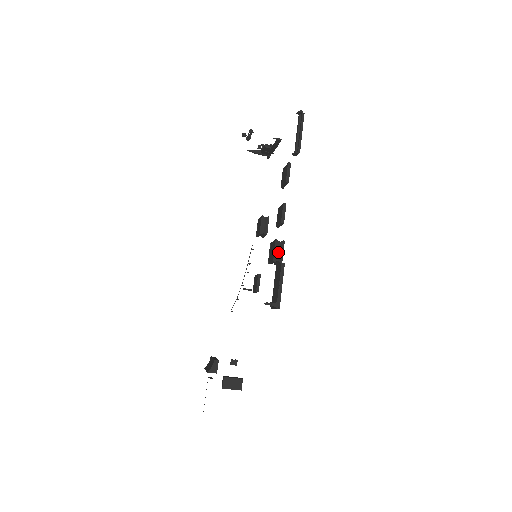
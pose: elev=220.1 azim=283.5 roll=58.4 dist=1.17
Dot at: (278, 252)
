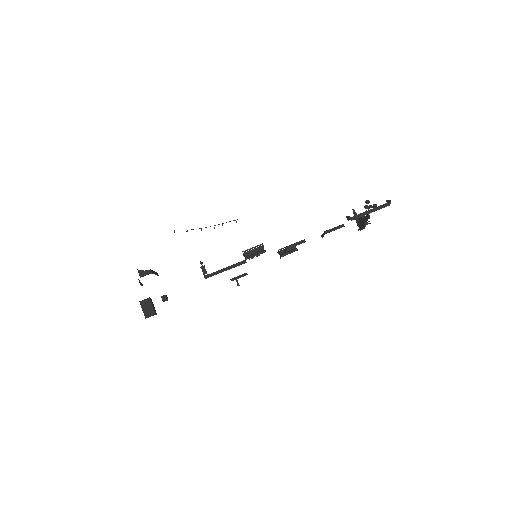
Dot at: (254, 252)
